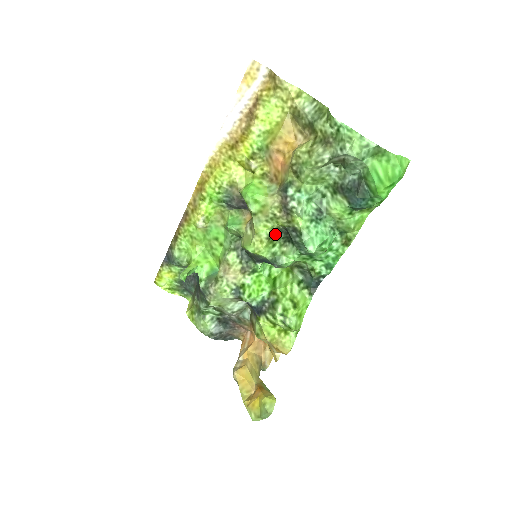
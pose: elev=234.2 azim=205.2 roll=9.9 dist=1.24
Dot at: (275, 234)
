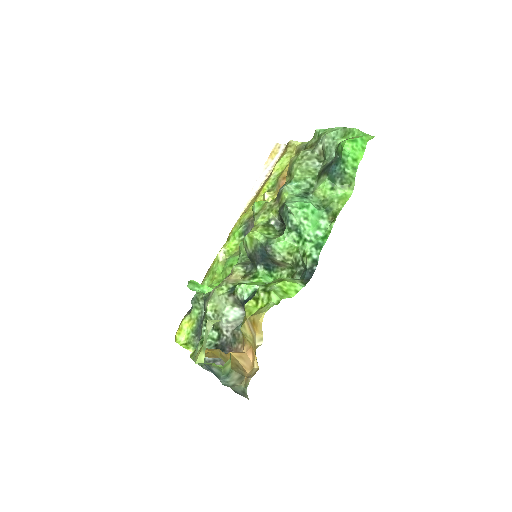
Dot at: (271, 225)
